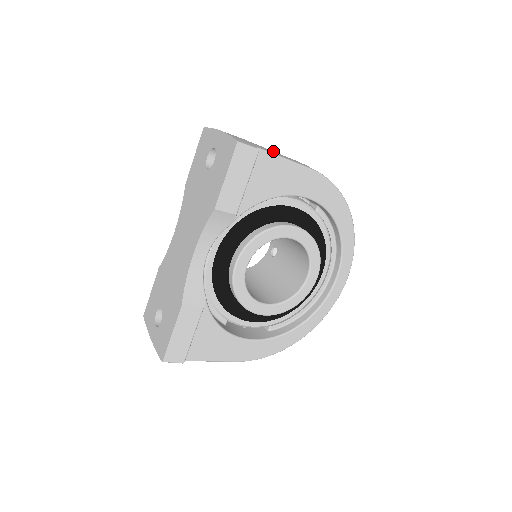
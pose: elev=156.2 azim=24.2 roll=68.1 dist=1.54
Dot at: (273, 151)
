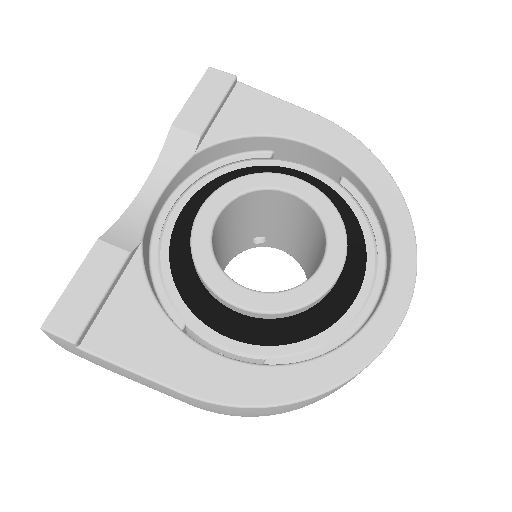
Dot at: occluded
